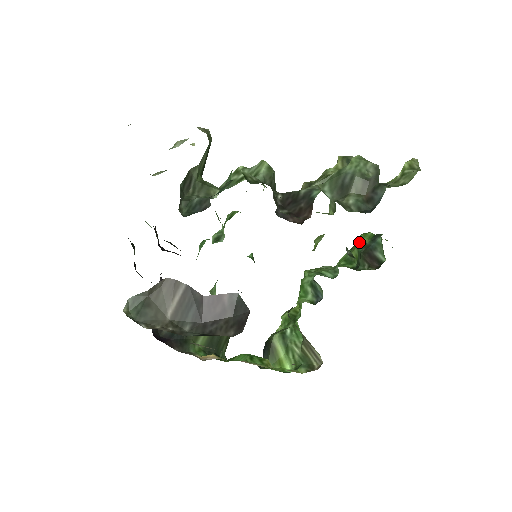
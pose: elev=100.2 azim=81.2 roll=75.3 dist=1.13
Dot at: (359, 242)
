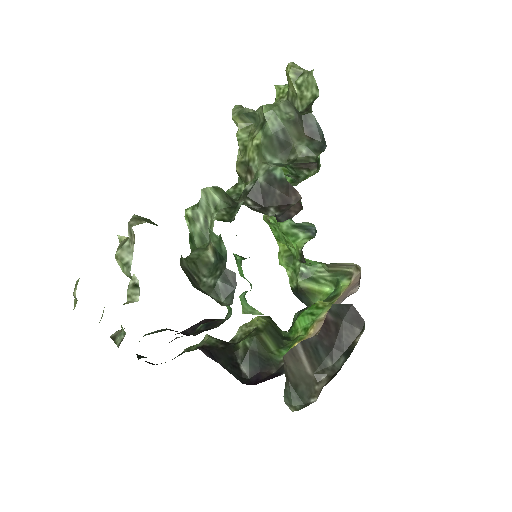
Dot at: occluded
